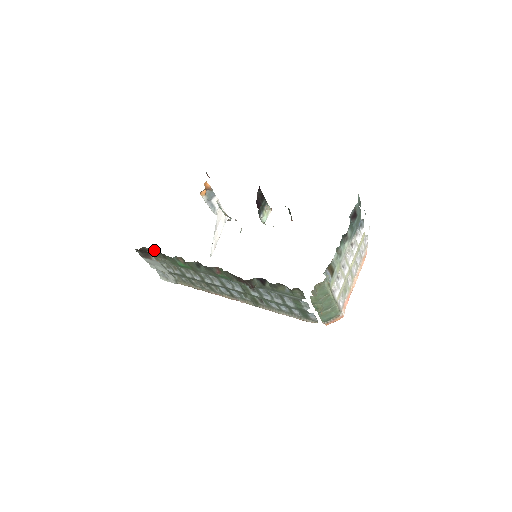
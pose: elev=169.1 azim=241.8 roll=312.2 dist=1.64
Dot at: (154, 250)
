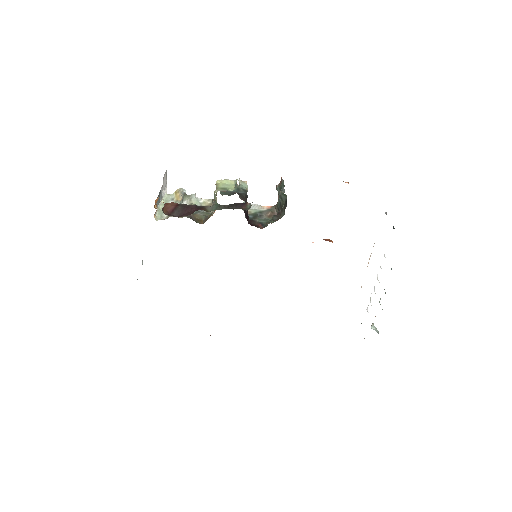
Dot at: occluded
